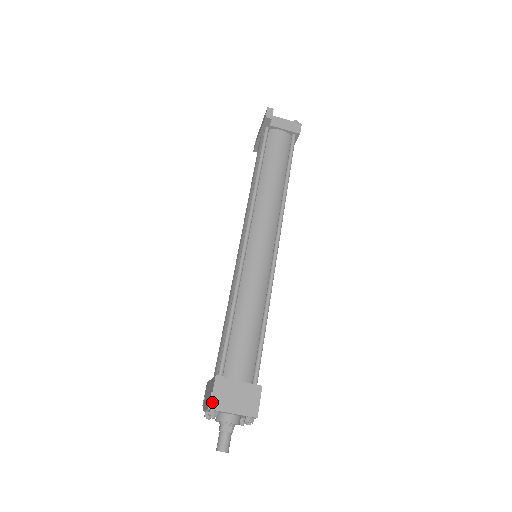
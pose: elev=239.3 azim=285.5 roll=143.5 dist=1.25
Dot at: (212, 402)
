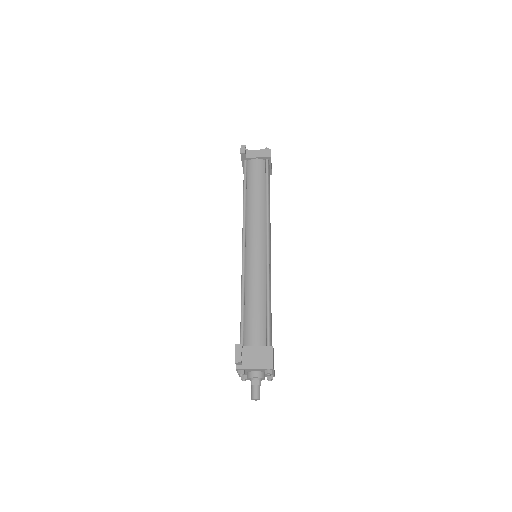
Dot at: (237, 364)
